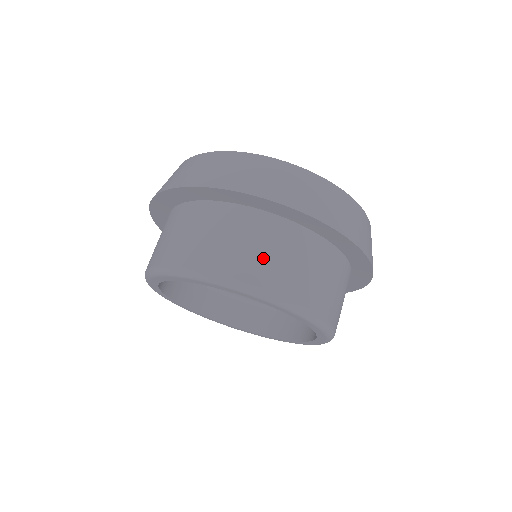
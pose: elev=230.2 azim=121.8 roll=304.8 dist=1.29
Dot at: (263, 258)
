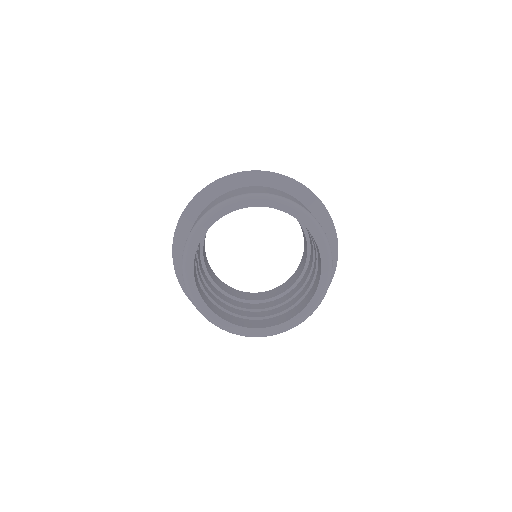
Dot at: (230, 195)
